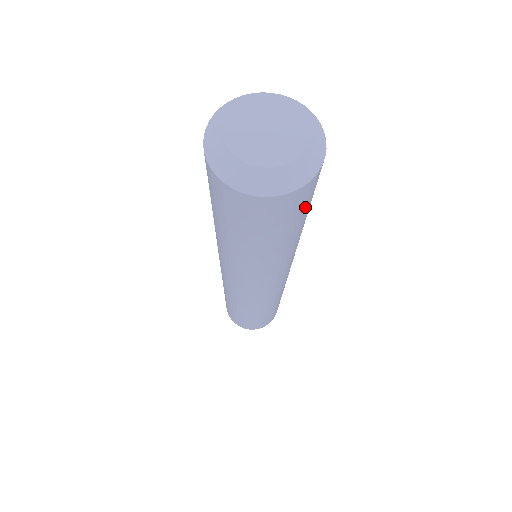
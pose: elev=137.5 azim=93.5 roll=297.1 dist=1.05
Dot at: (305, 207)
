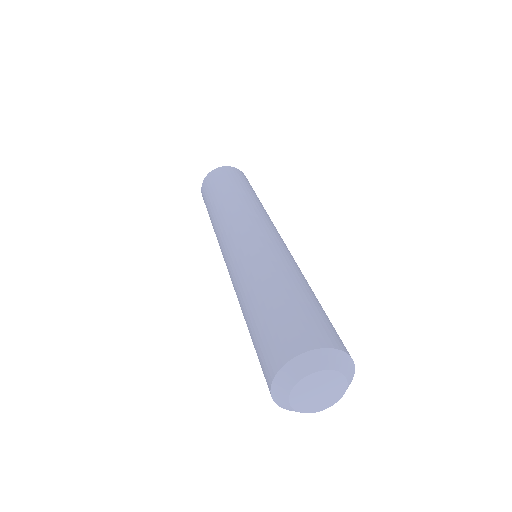
Dot at: occluded
